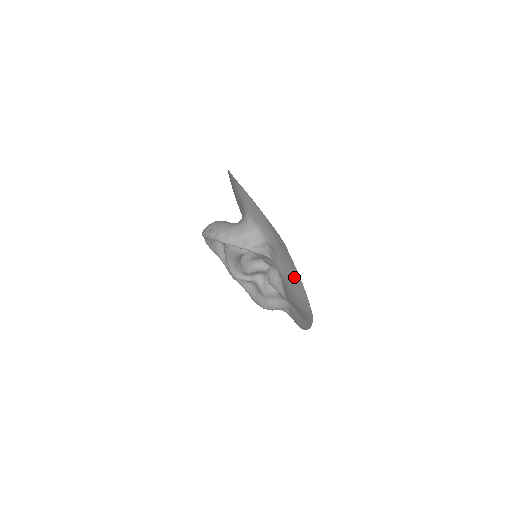
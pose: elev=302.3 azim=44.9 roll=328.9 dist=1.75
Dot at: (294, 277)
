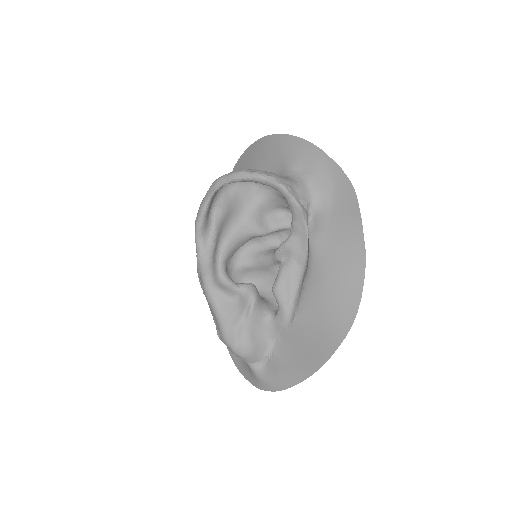
Dot at: (350, 246)
